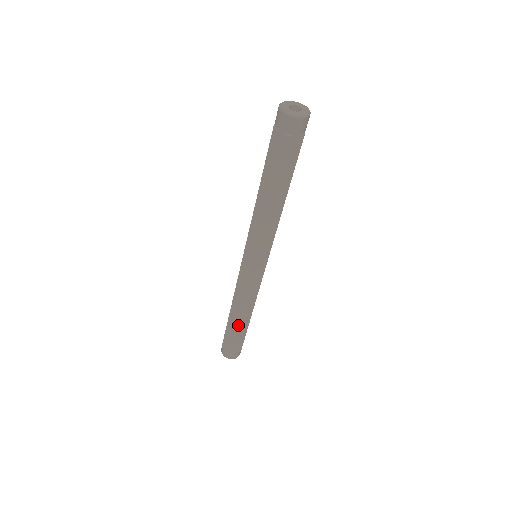
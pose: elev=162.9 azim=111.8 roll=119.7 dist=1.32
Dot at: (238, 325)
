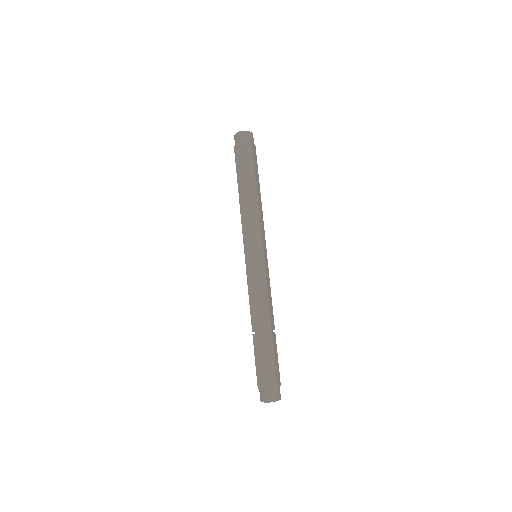
Dot at: (261, 338)
